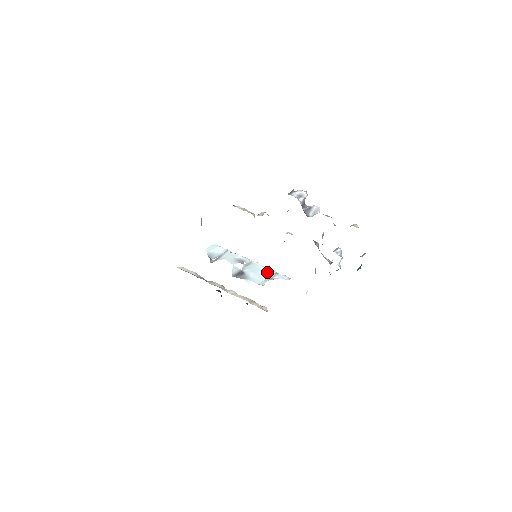
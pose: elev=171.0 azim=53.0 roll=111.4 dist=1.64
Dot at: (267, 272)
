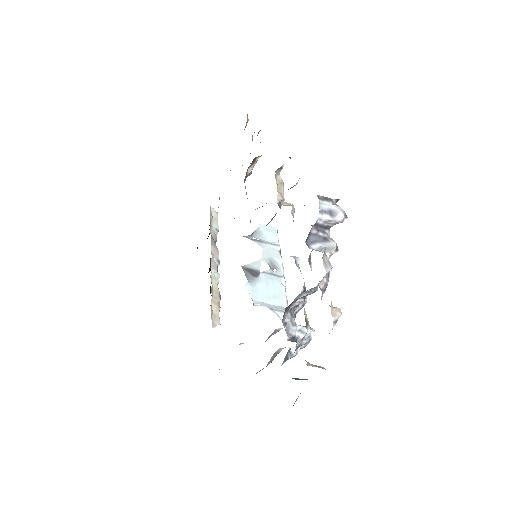
Dot at: (280, 300)
